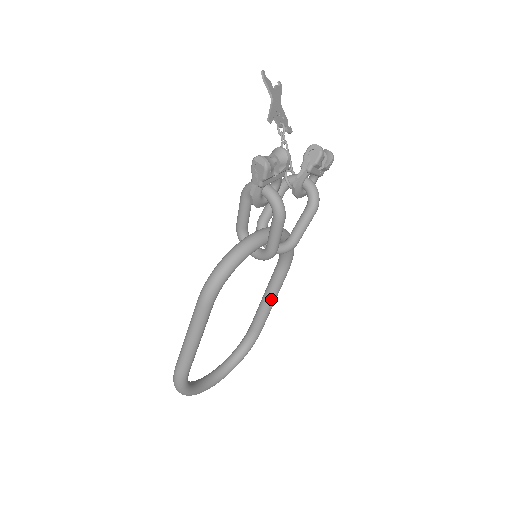
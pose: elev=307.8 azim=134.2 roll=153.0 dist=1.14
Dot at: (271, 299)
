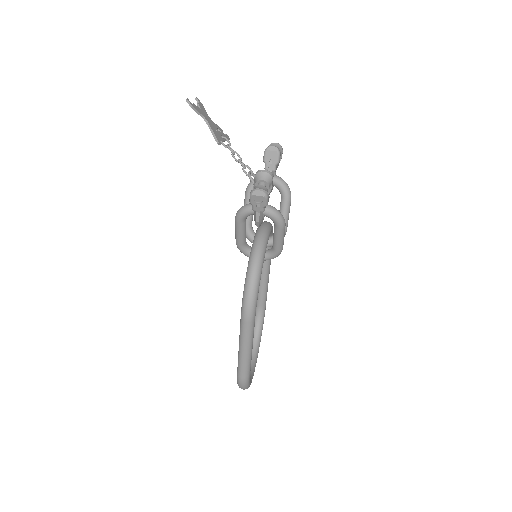
Dot at: (267, 276)
